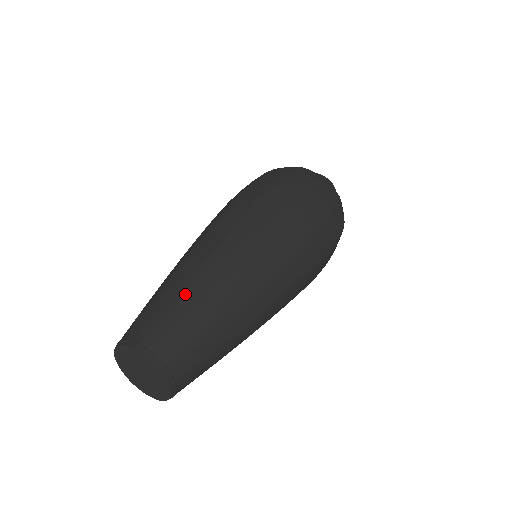
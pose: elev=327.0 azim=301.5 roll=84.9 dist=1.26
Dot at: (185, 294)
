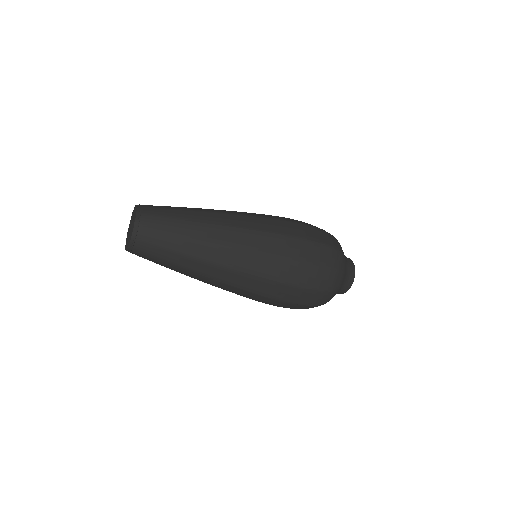
Dot at: (183, 207)
